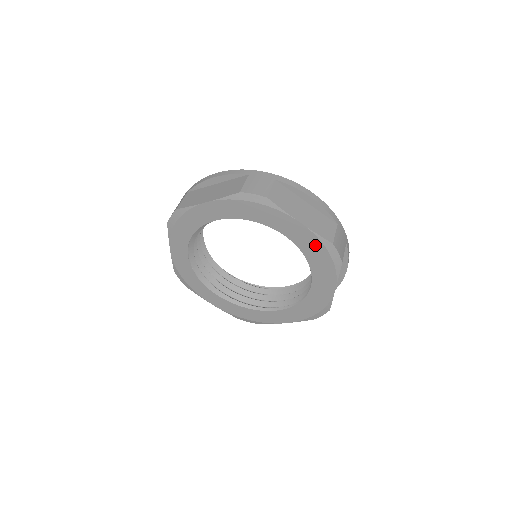
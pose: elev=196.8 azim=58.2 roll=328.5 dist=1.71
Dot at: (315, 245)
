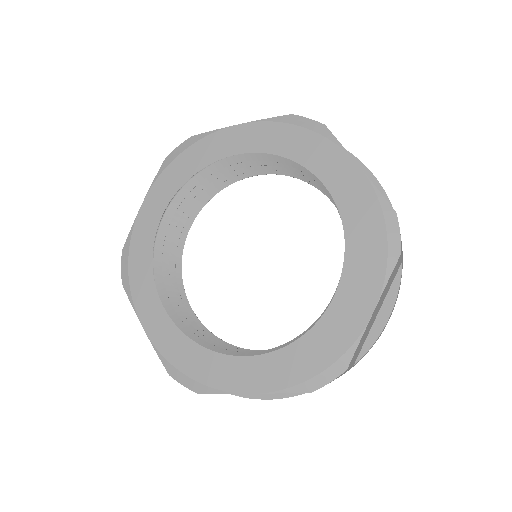
Dot at: (368, 210)
